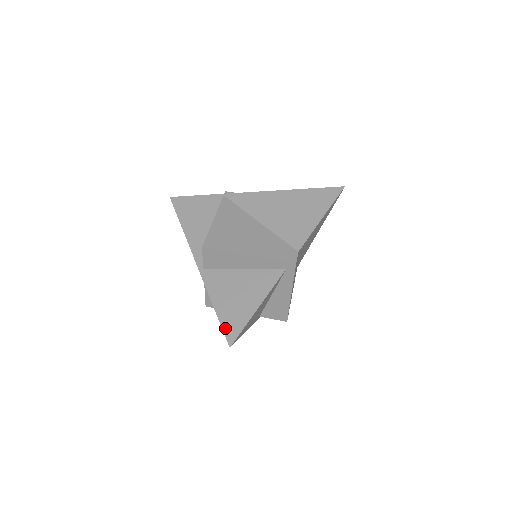
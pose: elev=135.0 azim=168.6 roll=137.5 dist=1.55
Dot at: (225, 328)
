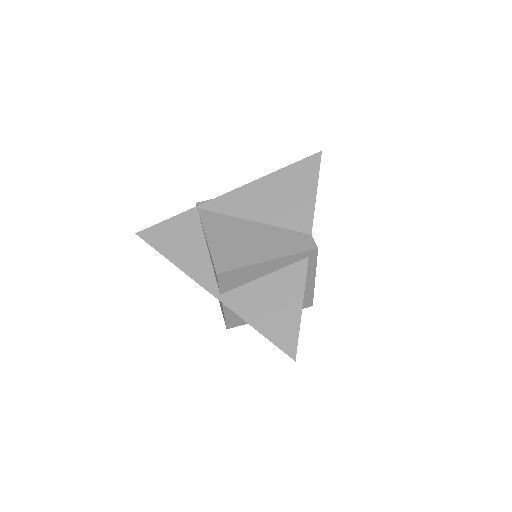
Dot at: (279, 344)
